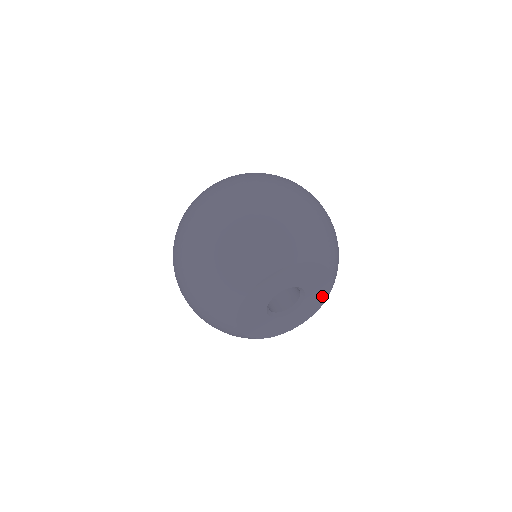
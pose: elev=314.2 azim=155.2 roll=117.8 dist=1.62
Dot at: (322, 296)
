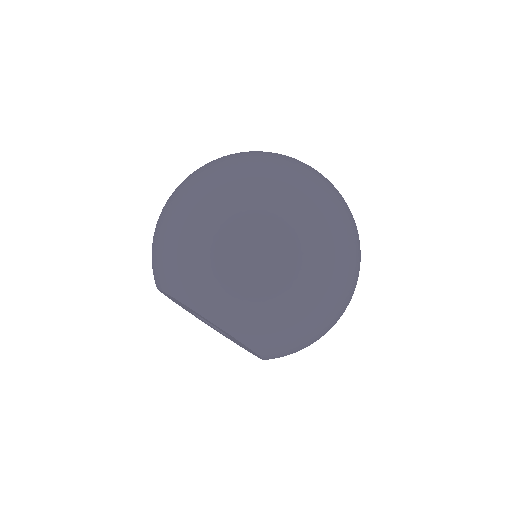
Dot at: occluded
